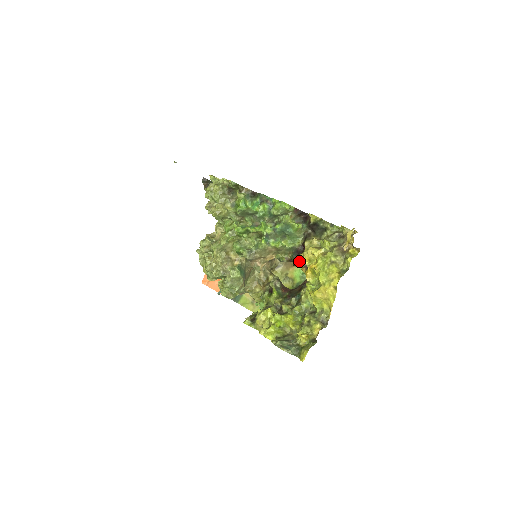
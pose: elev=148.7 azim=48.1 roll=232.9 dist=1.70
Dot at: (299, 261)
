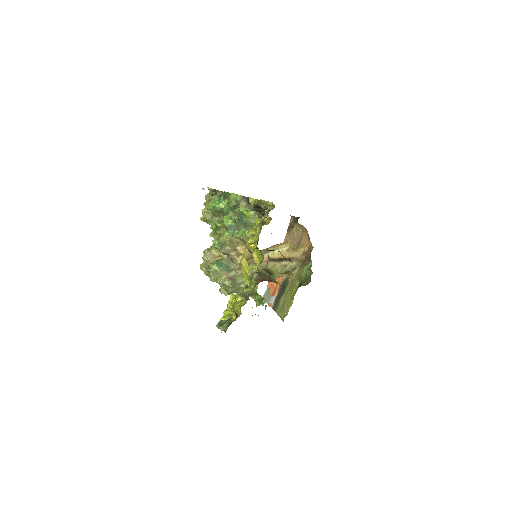
Dot at: (251, 246)
